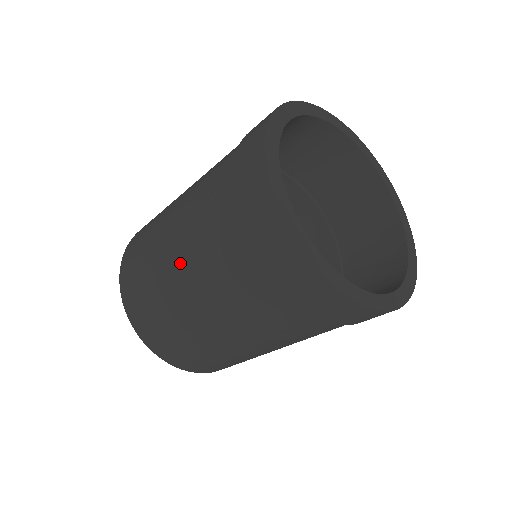
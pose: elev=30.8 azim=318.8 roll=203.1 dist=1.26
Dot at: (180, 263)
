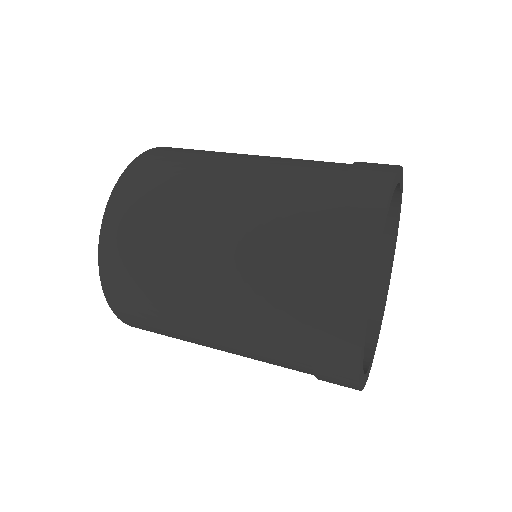
Dot at: (208, 302)
